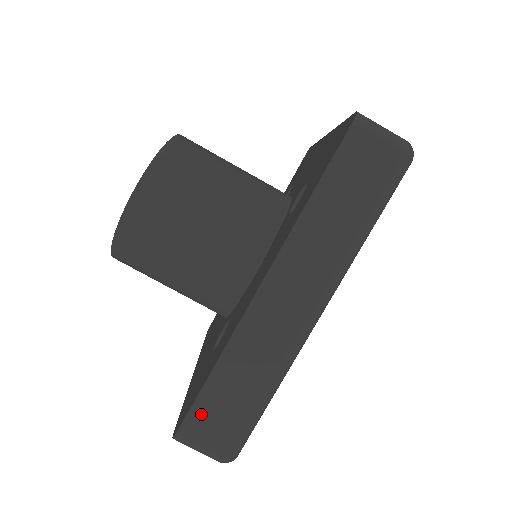
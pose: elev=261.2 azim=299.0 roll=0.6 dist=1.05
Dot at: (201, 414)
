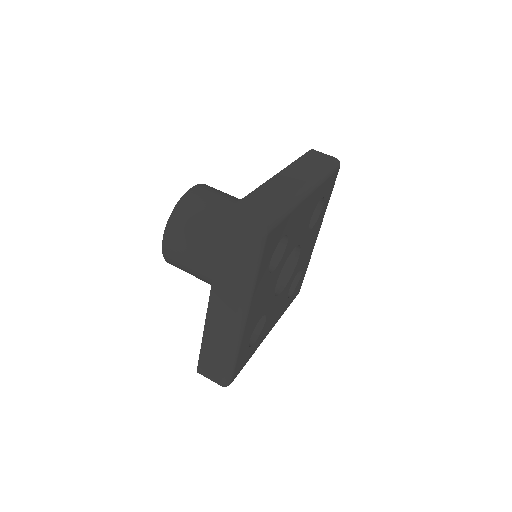
Dot at: (245, 204)
